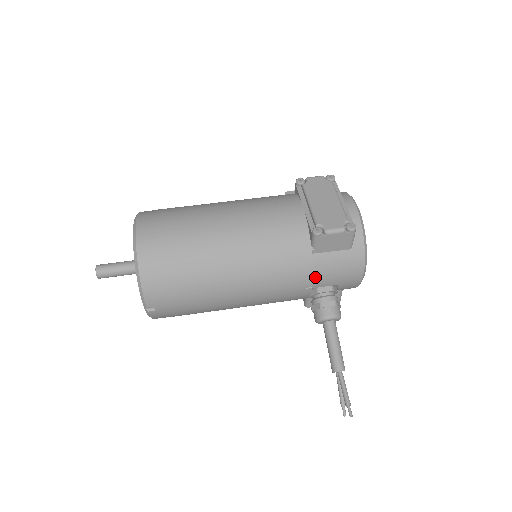
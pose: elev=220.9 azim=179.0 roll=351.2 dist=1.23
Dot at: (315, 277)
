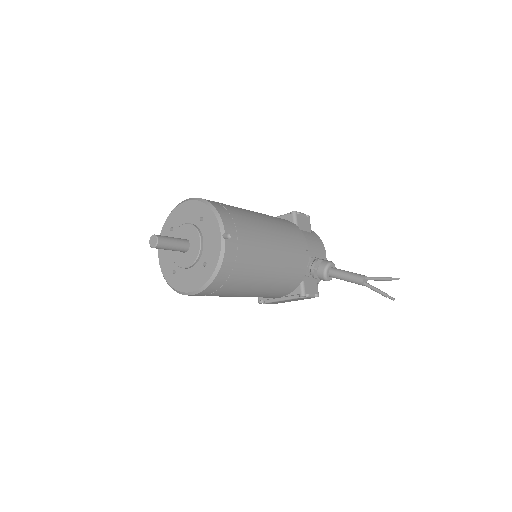
Dot at: (306, 244)
